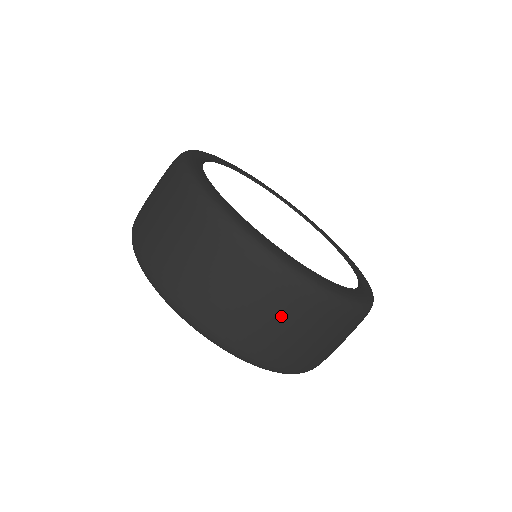
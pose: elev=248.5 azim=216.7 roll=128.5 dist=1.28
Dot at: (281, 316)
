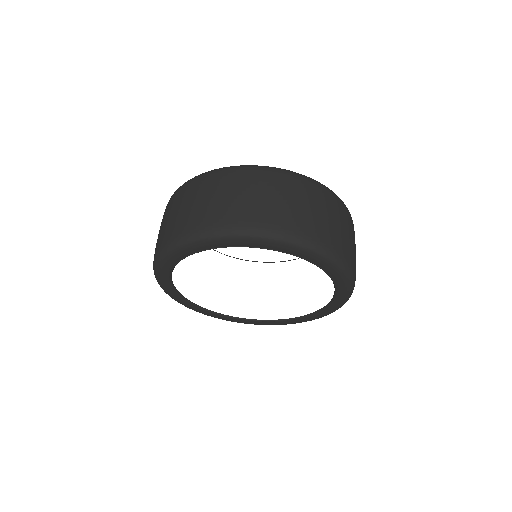
Dot at: (217, 190)
